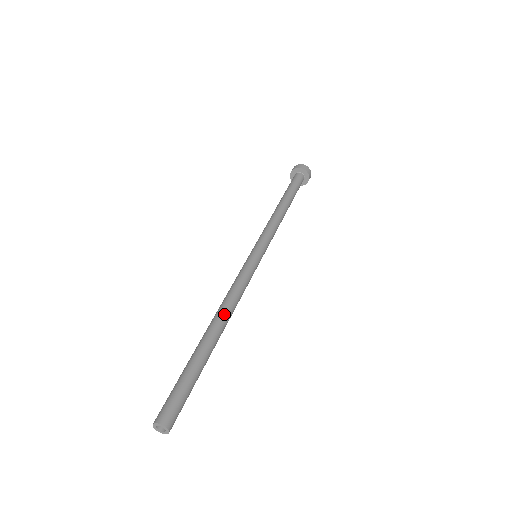
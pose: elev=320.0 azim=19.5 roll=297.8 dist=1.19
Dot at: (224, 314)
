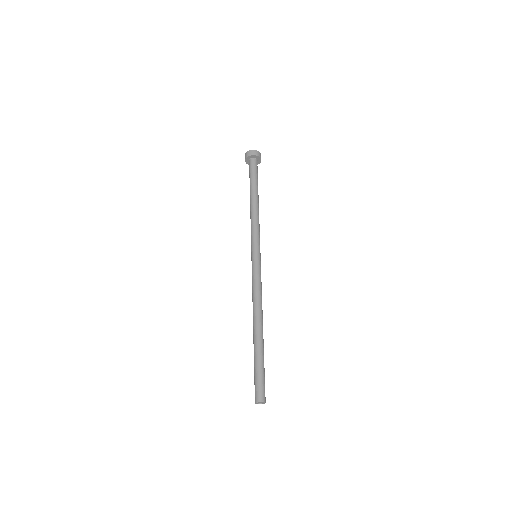
Dot at: (259, 315)
